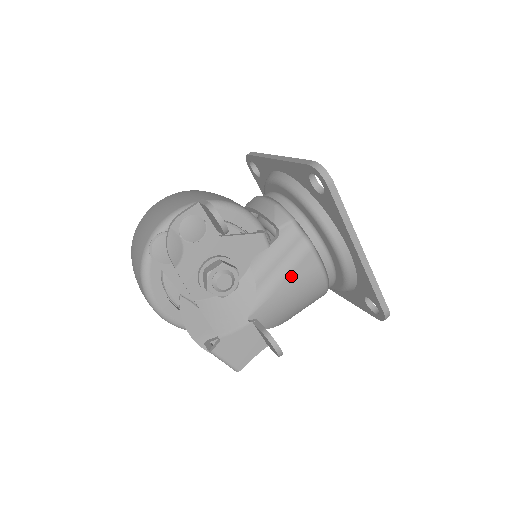
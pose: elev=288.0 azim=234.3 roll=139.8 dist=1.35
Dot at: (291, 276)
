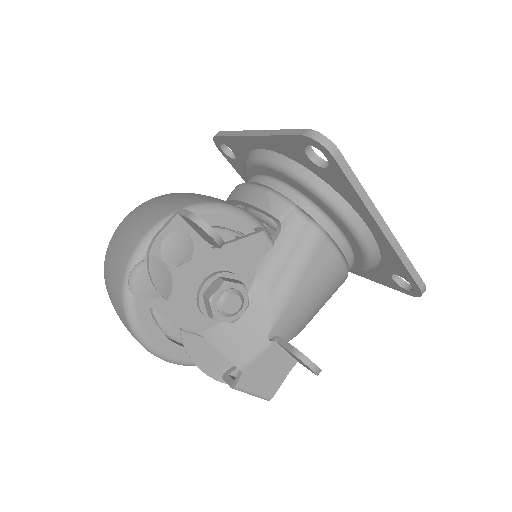
Dot at: (307, 274)
